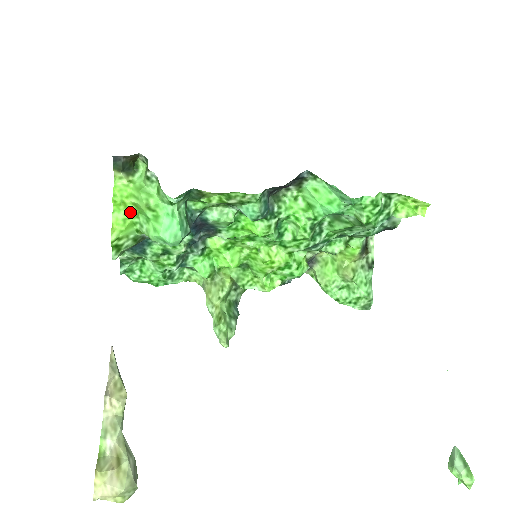
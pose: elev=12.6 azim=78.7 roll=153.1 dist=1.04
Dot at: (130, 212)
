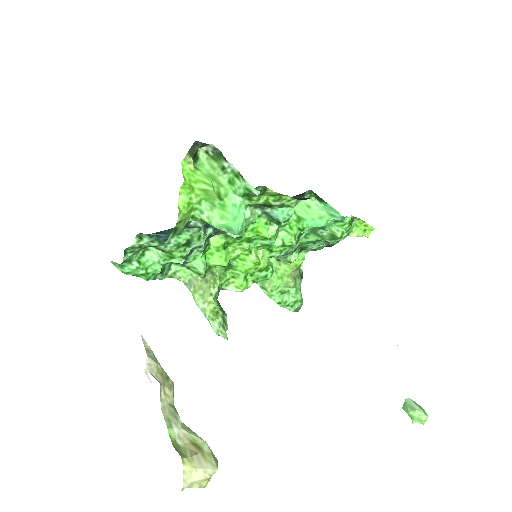
Dot at: (195, 197)
